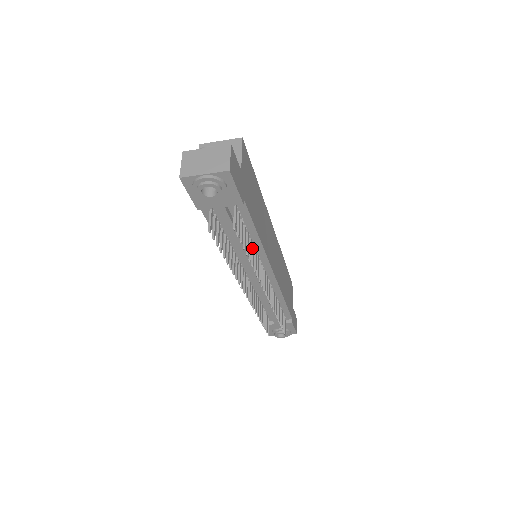
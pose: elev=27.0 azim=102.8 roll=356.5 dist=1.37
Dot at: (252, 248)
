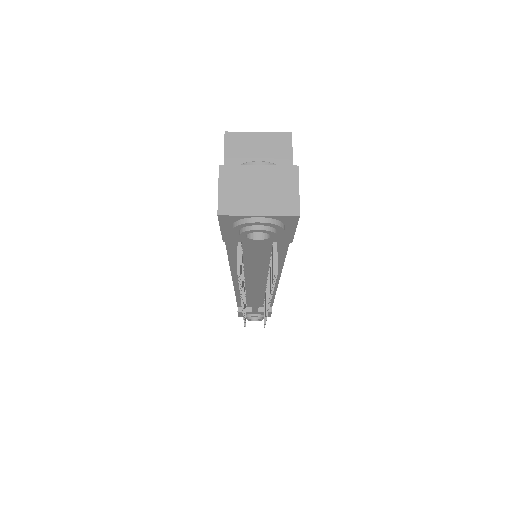
Dot at: occluded
